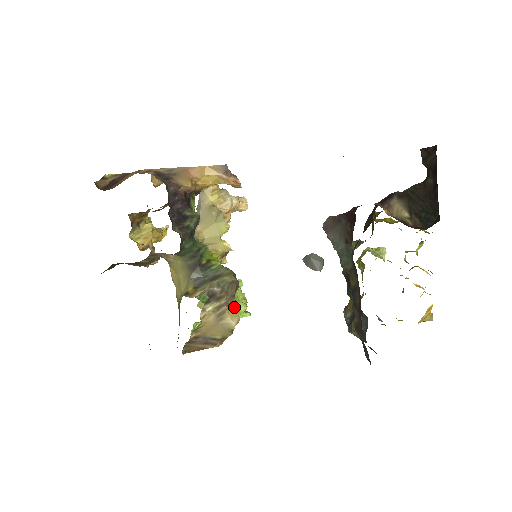
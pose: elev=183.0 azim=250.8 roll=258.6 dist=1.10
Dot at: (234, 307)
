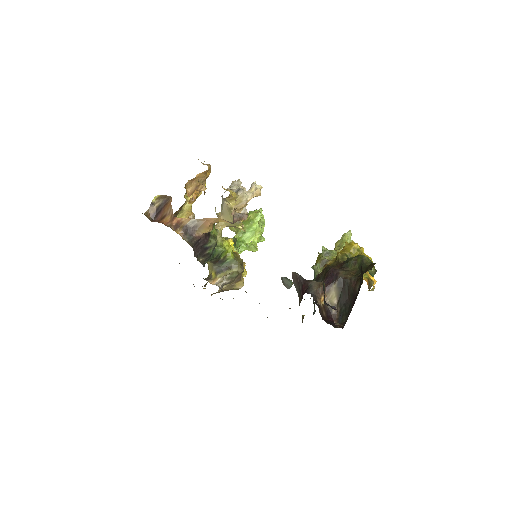
Dot at: (240, 281)
